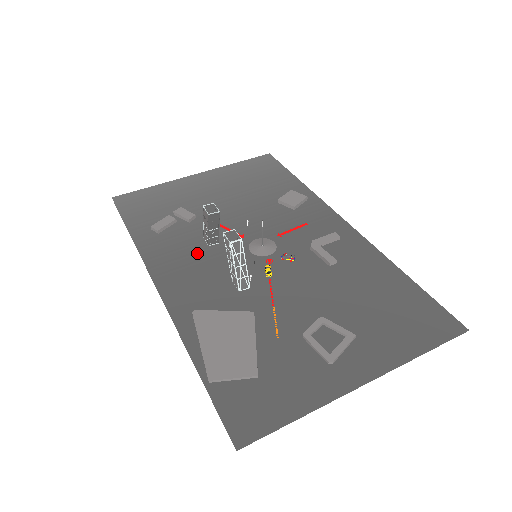
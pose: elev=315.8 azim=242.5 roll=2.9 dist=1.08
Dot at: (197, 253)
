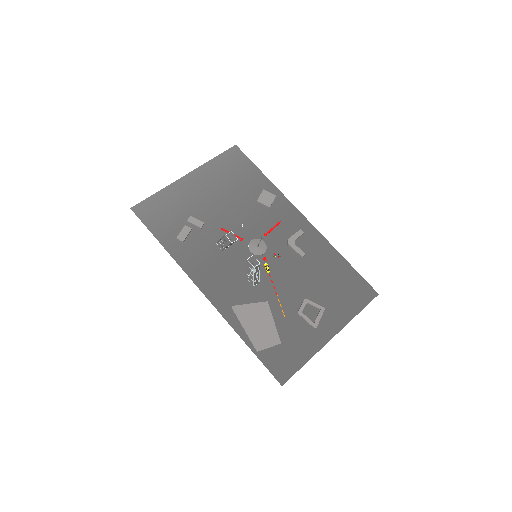
Dot at: (217, 258)
